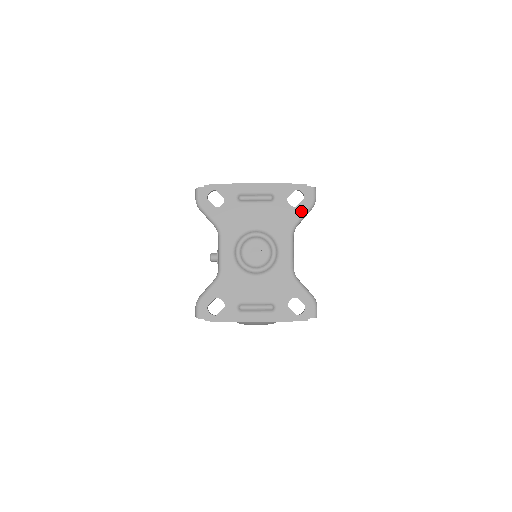
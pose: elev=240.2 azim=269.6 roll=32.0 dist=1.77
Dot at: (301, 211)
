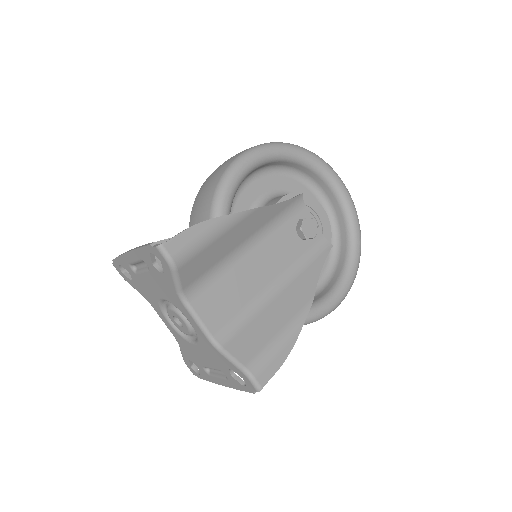
Dot at: (170, 277)
